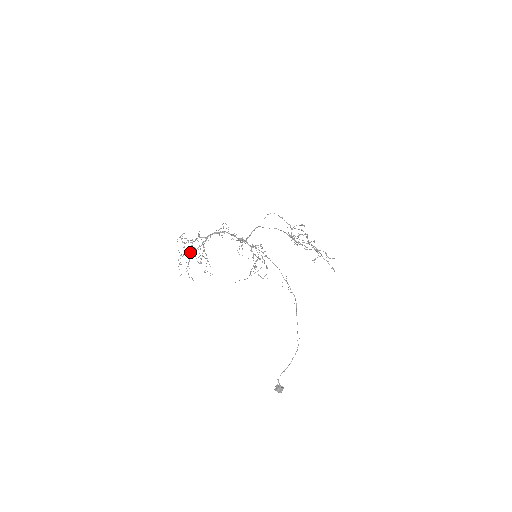
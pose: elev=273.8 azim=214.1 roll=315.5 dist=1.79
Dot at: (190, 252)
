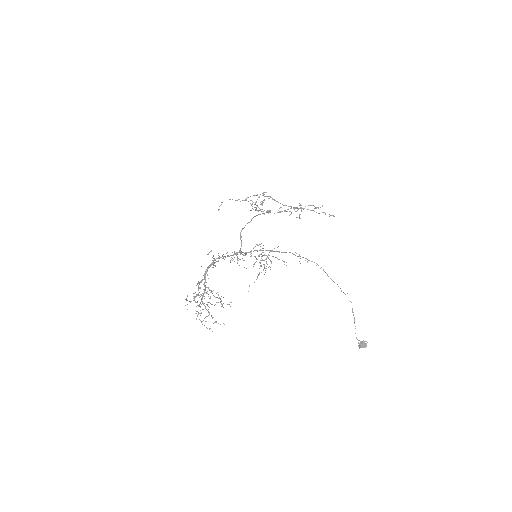
Dot at: occluded
